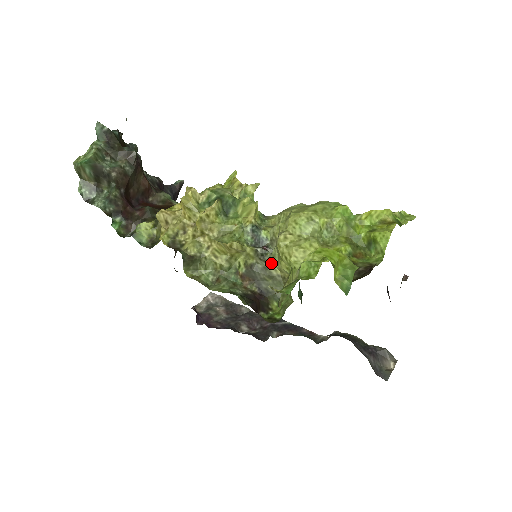
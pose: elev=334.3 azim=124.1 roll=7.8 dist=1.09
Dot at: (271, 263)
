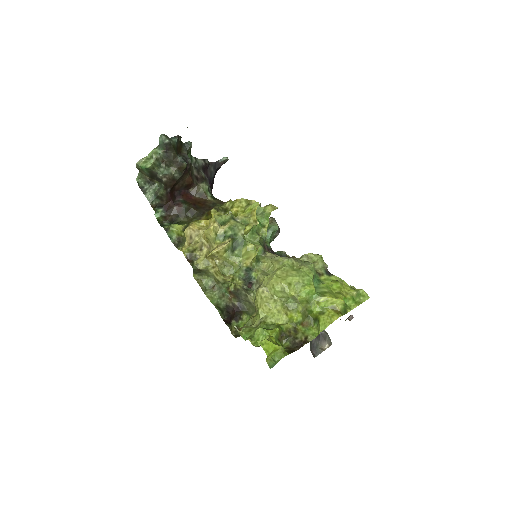
Dot at: (251, 295)
